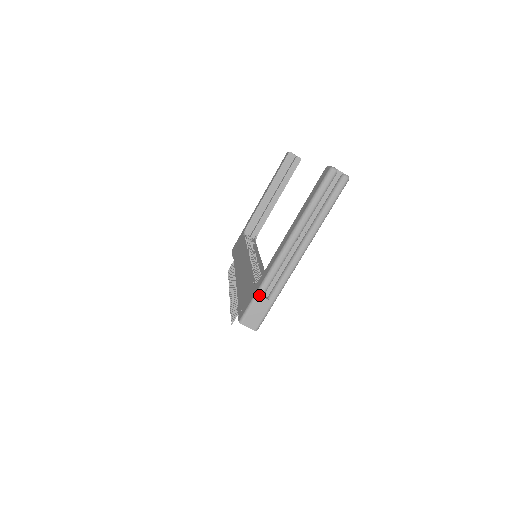
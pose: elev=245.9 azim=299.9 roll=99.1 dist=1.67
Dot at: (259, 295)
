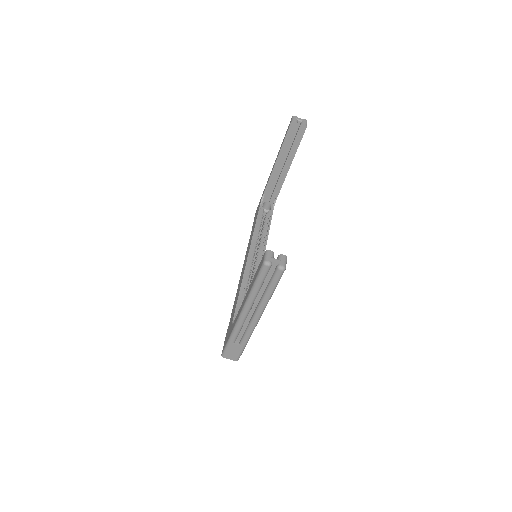
Dot at: (230, 343)
